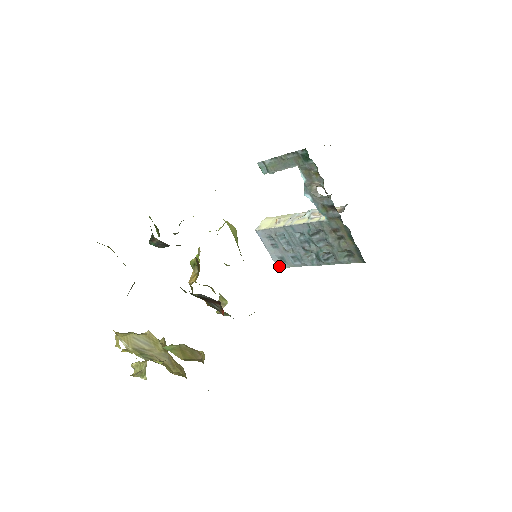
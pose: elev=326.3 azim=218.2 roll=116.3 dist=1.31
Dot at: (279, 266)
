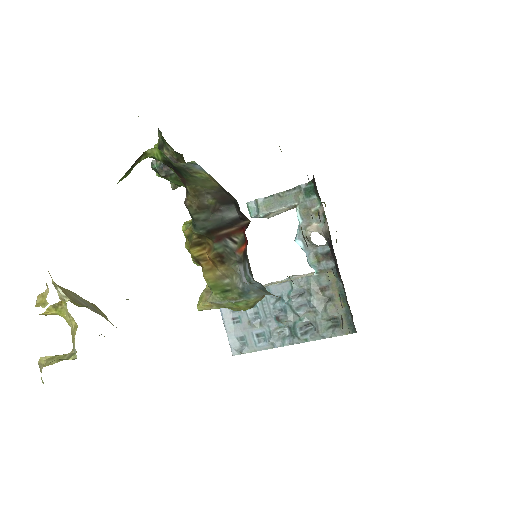
Dot at: (235, 352)
